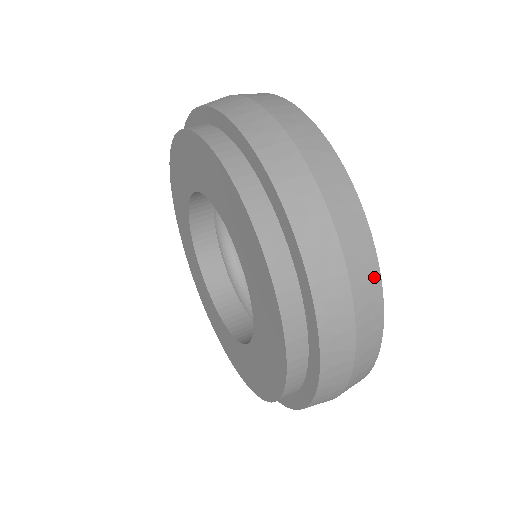
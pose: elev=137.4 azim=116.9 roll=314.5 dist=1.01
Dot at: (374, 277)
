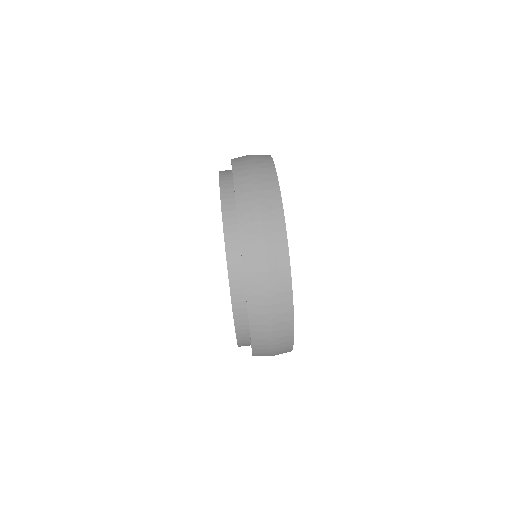
Dot at: occluded
